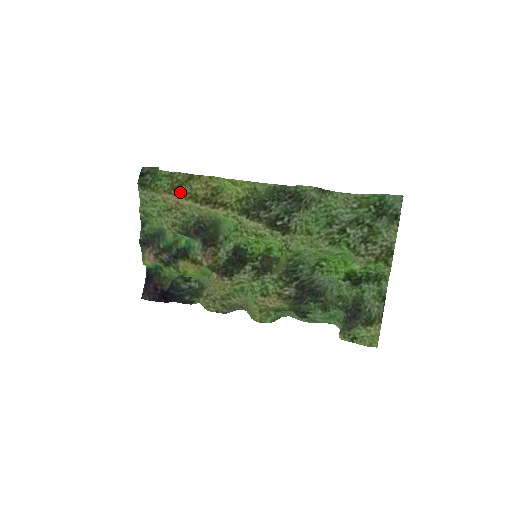
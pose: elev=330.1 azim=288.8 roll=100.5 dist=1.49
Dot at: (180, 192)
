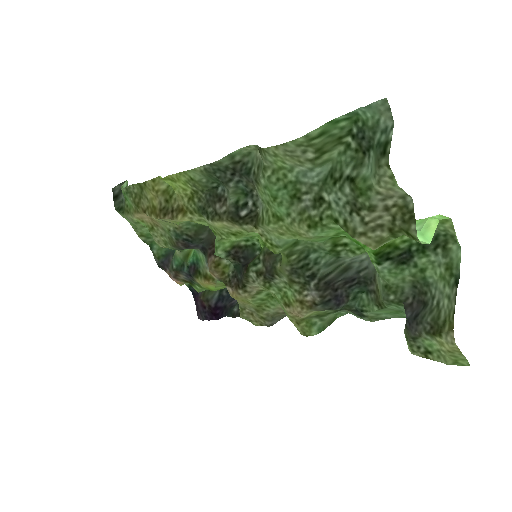
Dot at: (143, 208)
